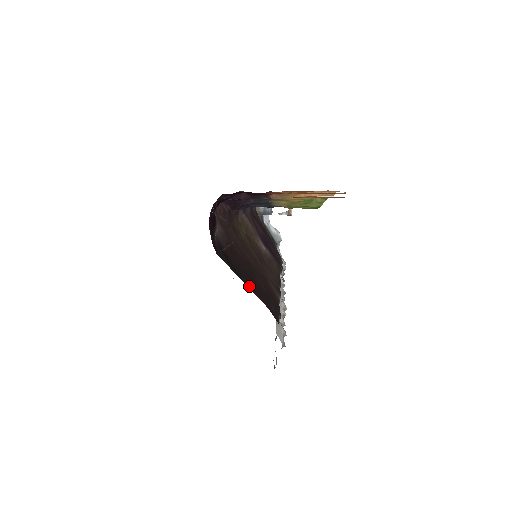
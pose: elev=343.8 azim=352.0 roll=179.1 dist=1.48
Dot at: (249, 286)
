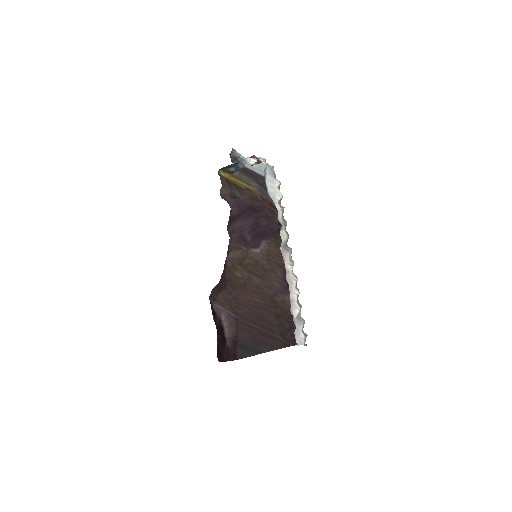
Dot at: (266, 349)
